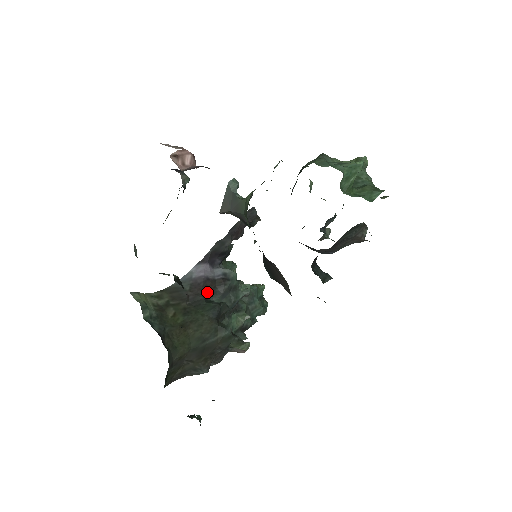
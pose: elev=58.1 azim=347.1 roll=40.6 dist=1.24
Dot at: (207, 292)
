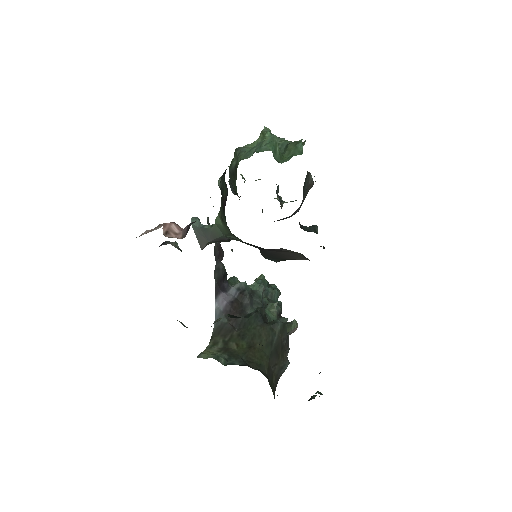
Dot at: (240, 311)
